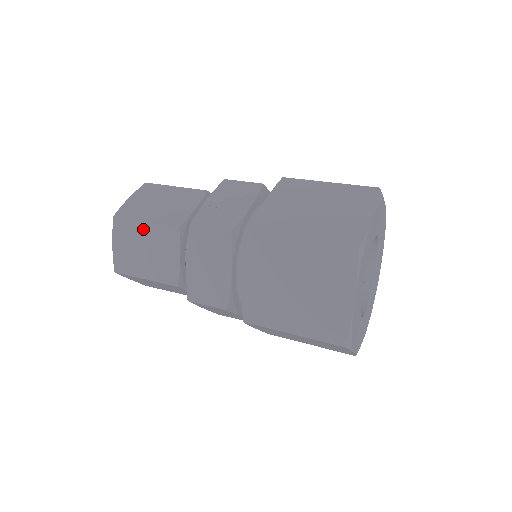
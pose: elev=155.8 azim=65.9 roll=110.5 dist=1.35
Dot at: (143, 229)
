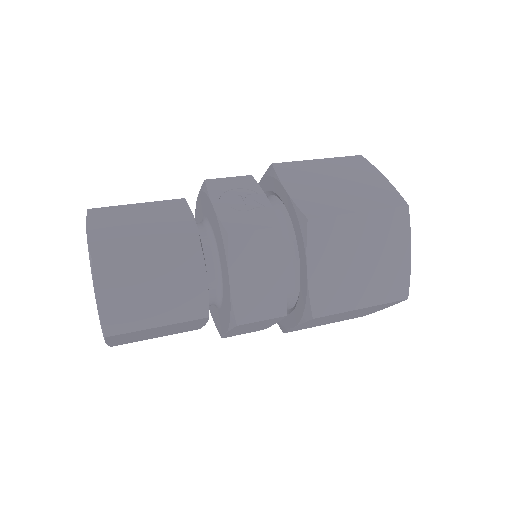
Dot at: (146, 262)
